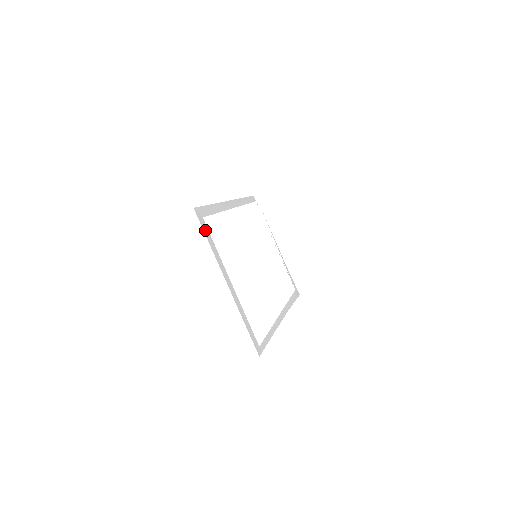
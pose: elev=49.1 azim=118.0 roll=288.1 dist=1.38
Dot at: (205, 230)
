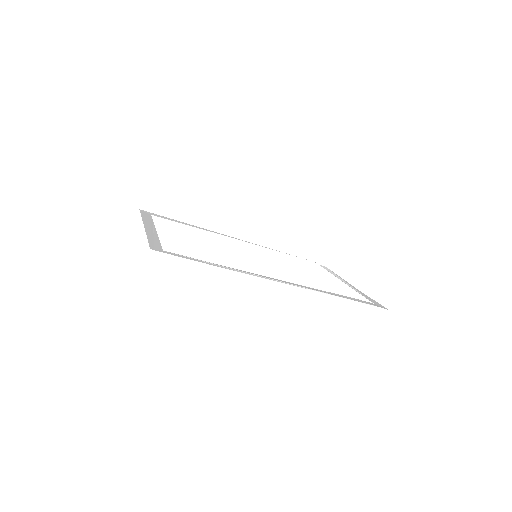
Dot at: (145, 215)
